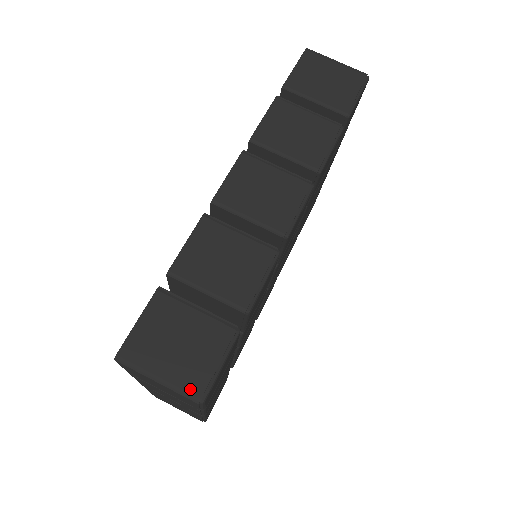
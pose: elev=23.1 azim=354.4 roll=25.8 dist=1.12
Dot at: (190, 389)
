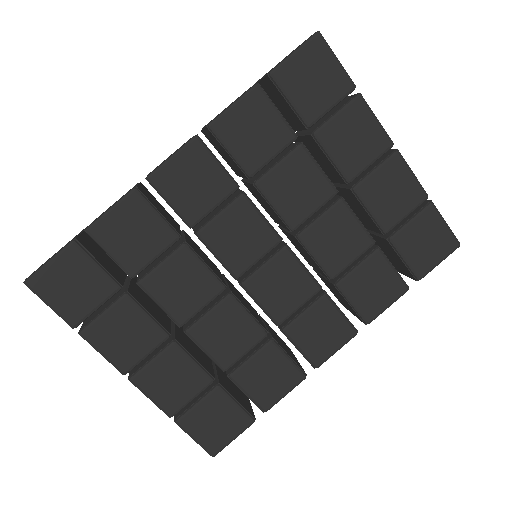
Dot at: occluded
